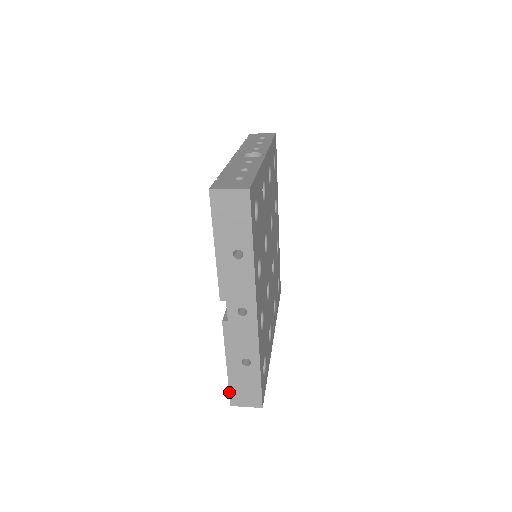
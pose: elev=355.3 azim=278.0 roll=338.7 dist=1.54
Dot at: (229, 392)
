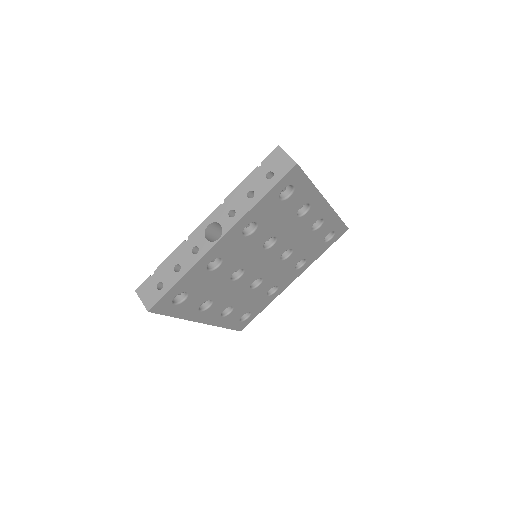
Dot at: occluded
